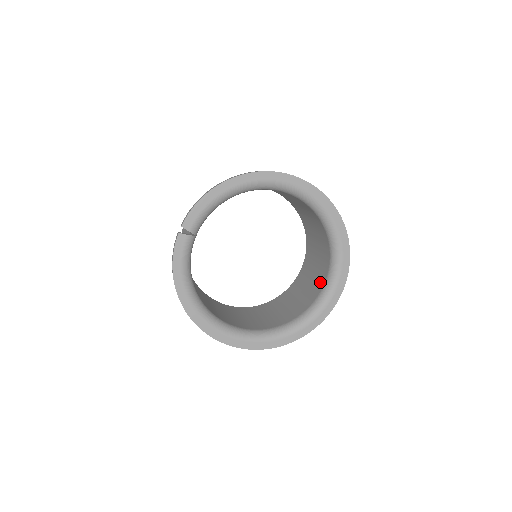
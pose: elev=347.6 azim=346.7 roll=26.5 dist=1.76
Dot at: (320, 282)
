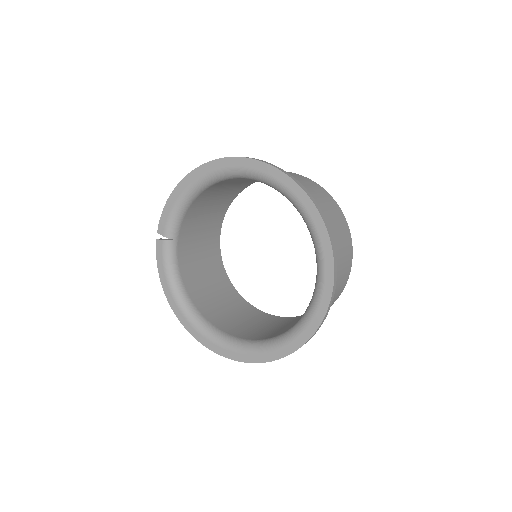
Dot at: occluded
